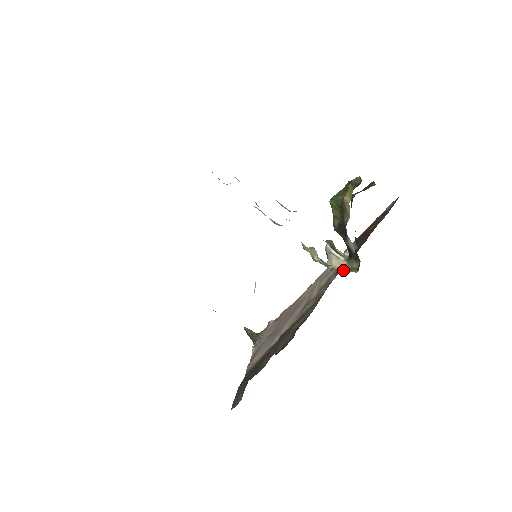
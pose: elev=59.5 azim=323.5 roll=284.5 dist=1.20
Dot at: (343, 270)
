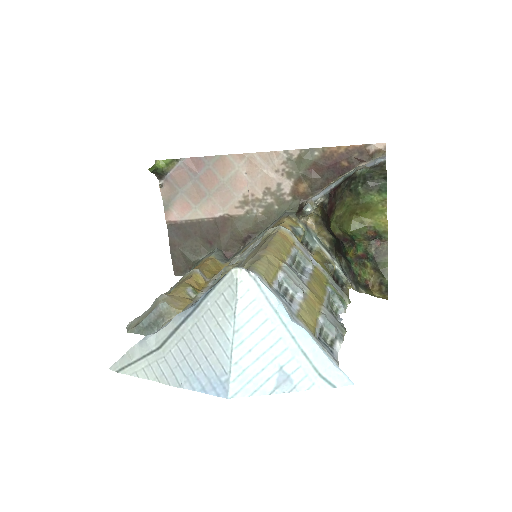
Dot at: (308, 218)
